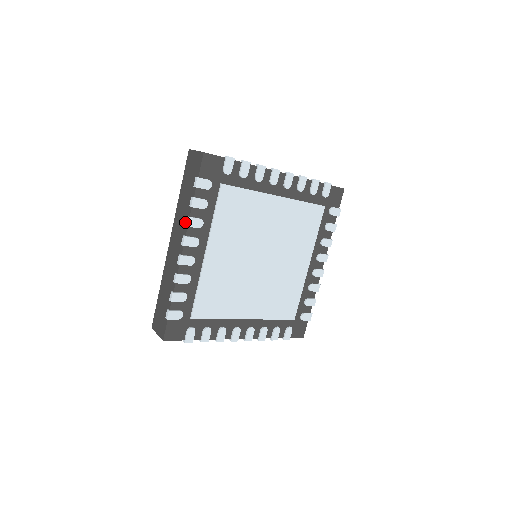
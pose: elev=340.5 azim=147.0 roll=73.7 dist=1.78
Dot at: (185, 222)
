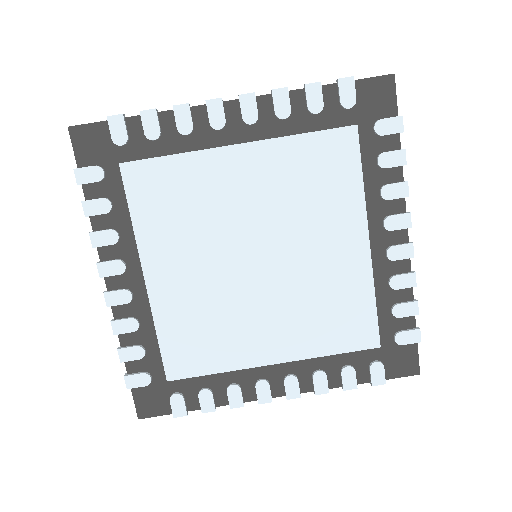
Dot at: occluded
